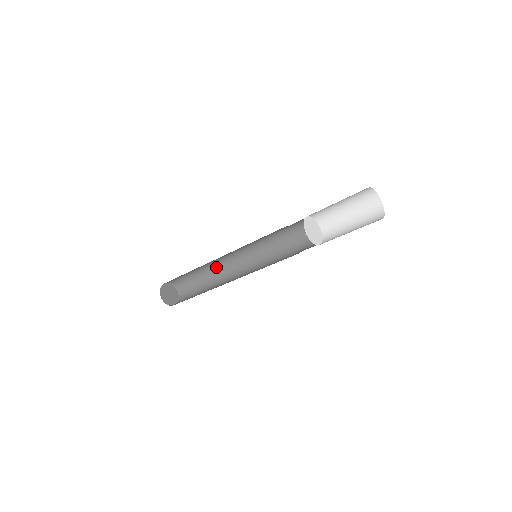
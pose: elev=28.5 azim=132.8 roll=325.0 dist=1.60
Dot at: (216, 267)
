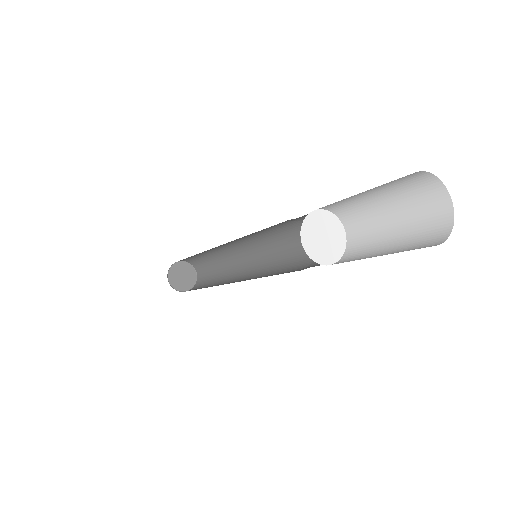
Dot at: occluded
